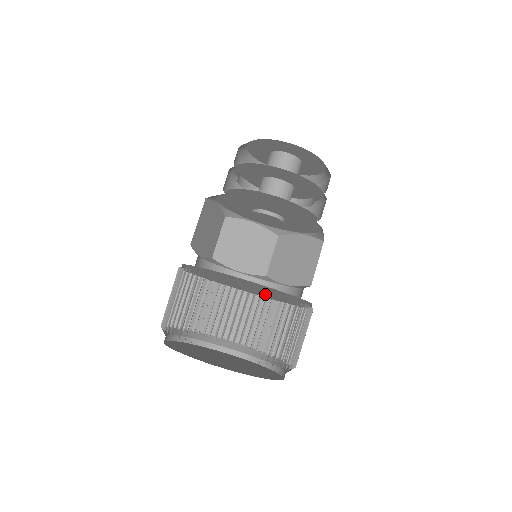
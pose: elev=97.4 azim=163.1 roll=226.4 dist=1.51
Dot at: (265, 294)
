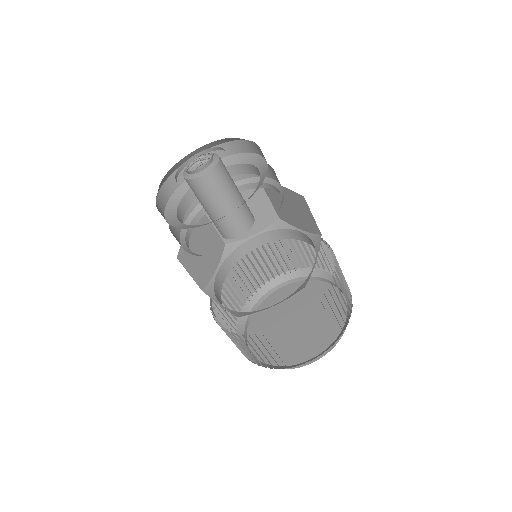
Dot at: occluded
